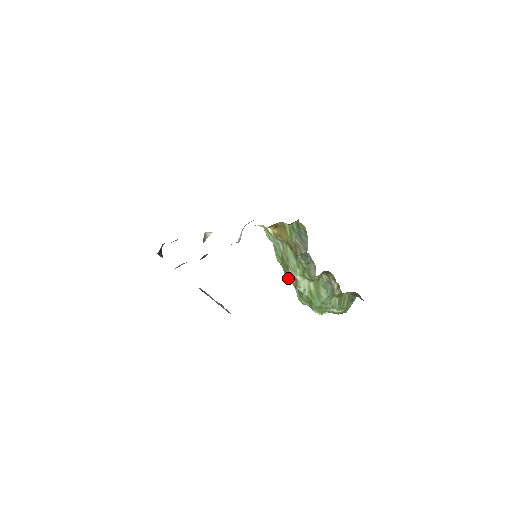
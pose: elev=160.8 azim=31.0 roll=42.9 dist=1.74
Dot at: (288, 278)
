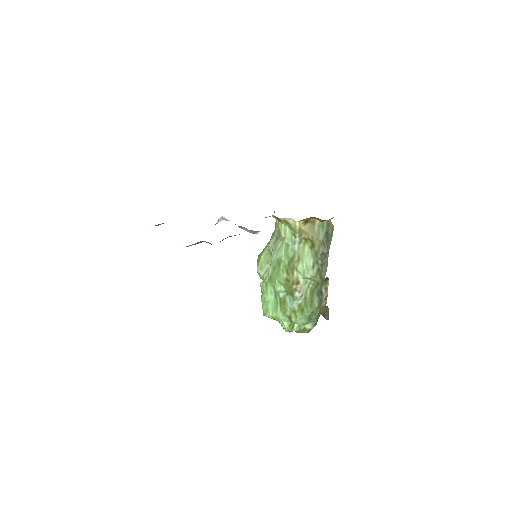
Dot at: (280, 285)
